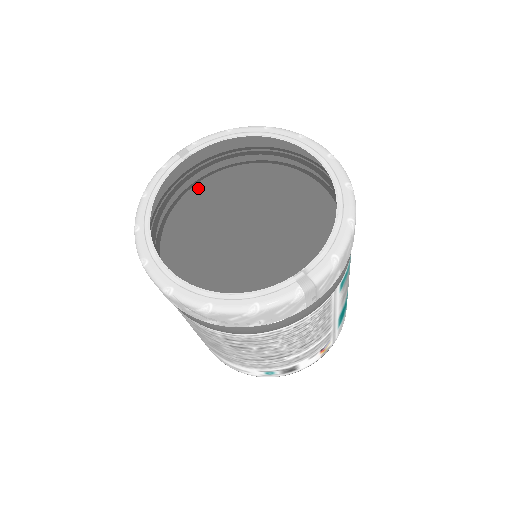
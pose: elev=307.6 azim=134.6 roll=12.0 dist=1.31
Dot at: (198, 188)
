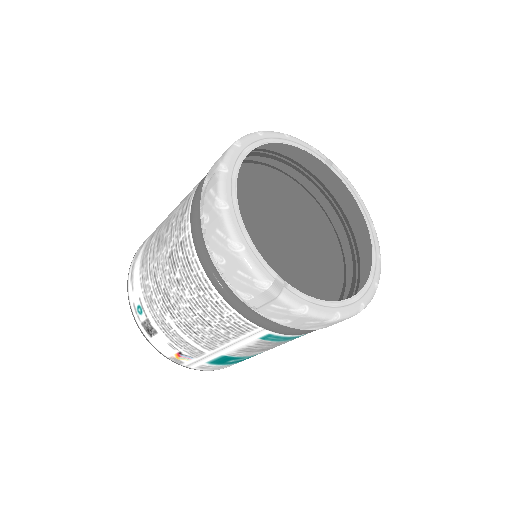
Dot at: (309, 179)
